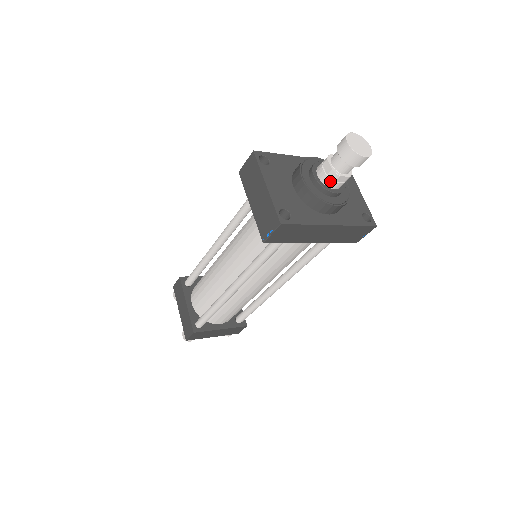
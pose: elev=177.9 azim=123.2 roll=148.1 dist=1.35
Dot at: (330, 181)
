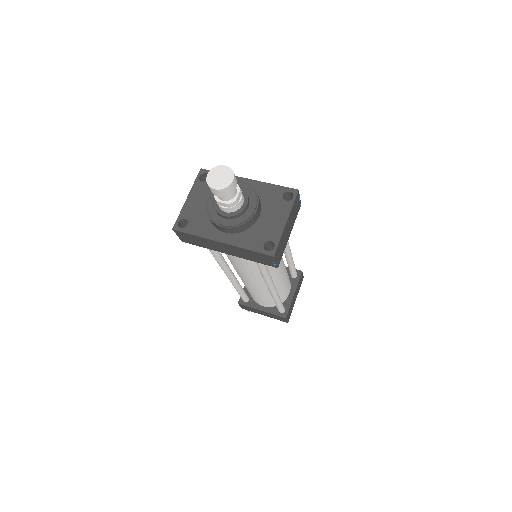
Dot at: (218, 204)
